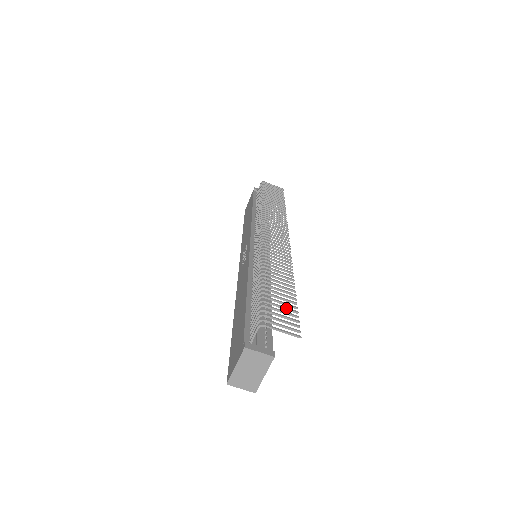
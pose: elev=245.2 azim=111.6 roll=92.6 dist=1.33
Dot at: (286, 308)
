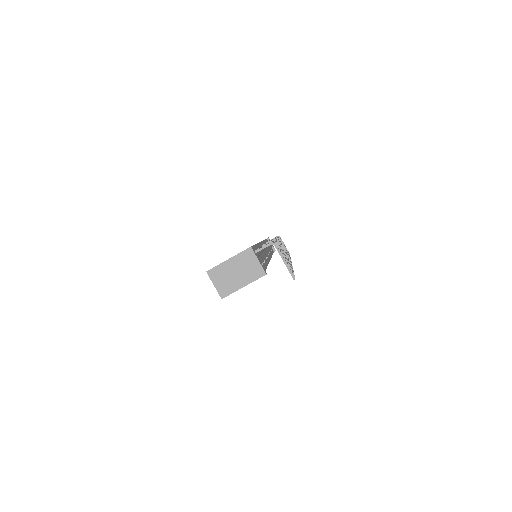
Dot at: (288, 263)
